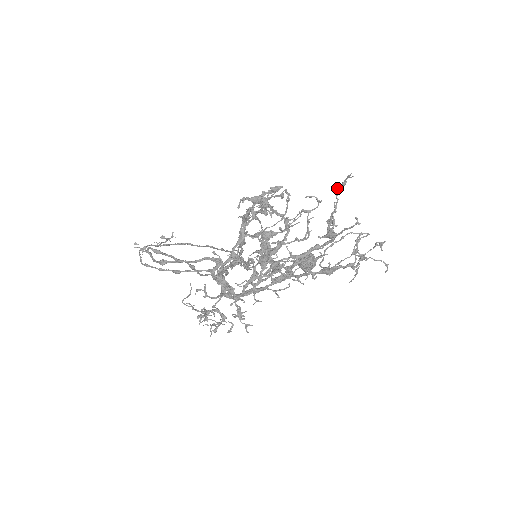
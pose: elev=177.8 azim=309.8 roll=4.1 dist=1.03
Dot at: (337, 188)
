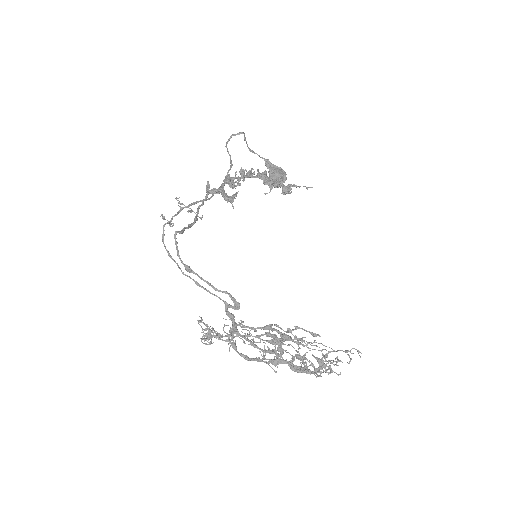
Dot at: (347, 351)
